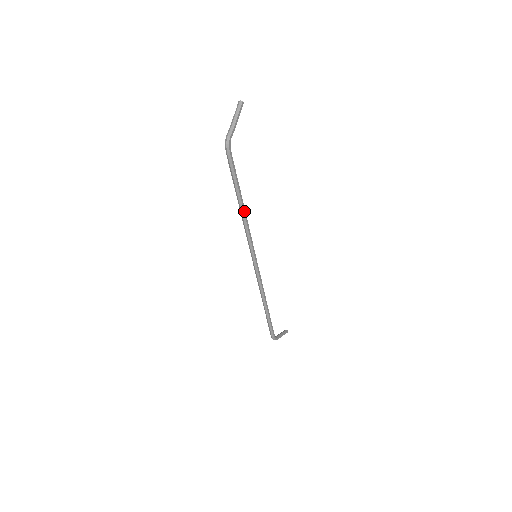
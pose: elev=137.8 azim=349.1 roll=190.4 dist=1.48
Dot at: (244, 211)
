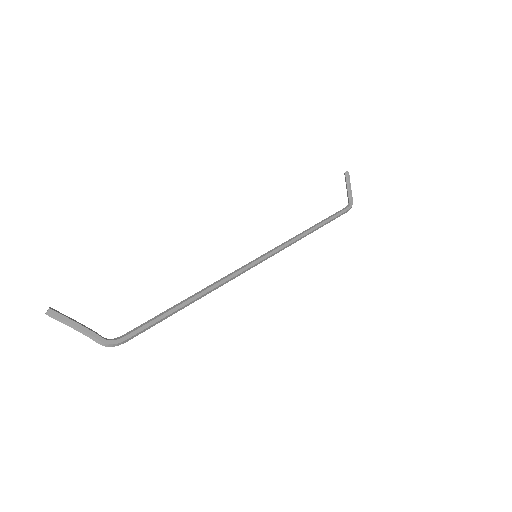
Dot at: (201, 295)
